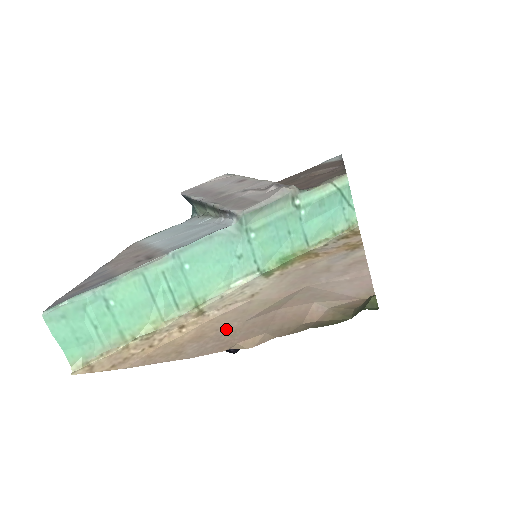
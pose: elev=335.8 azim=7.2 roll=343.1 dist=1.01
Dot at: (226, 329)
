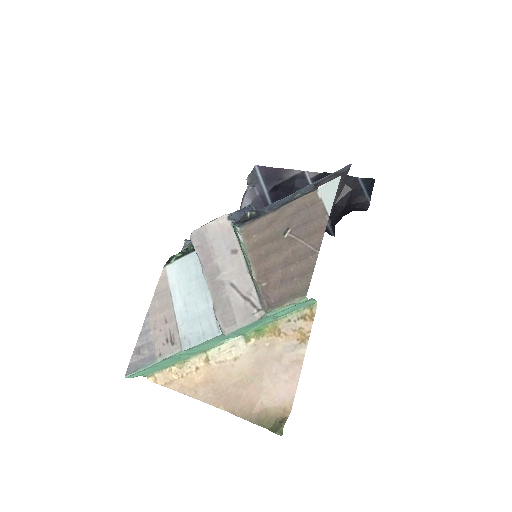
Dot at: (218, 386)
